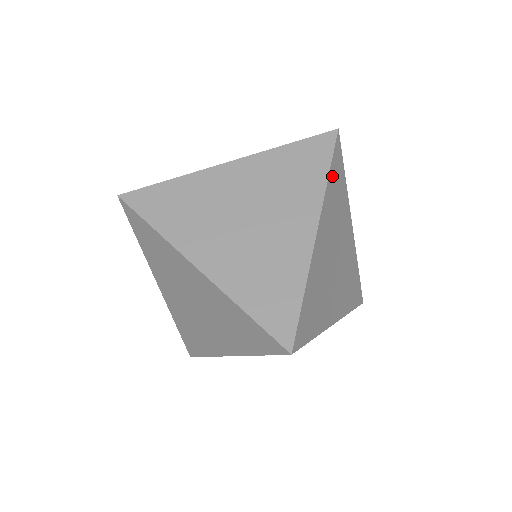
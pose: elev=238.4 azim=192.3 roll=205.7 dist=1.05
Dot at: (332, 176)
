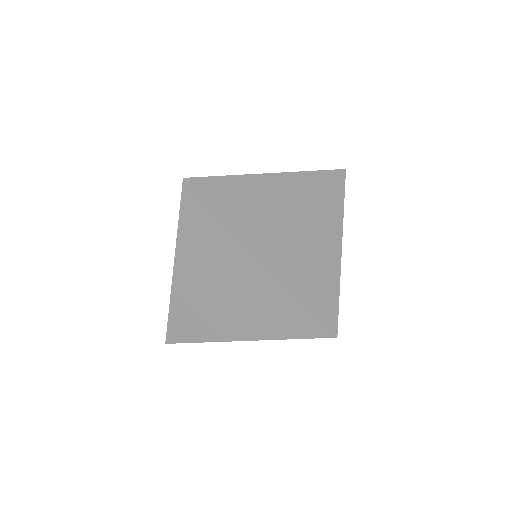
Dot at: (223, 209)
